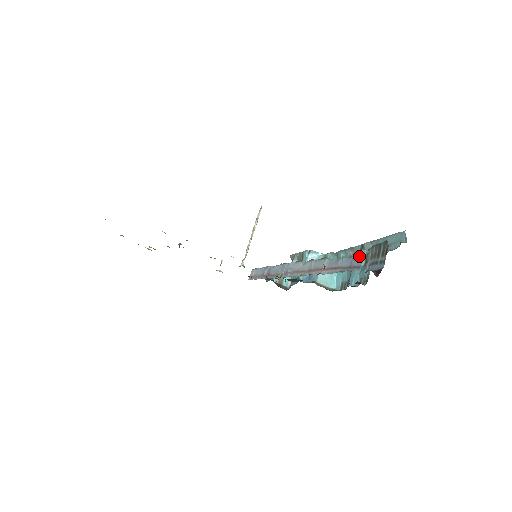
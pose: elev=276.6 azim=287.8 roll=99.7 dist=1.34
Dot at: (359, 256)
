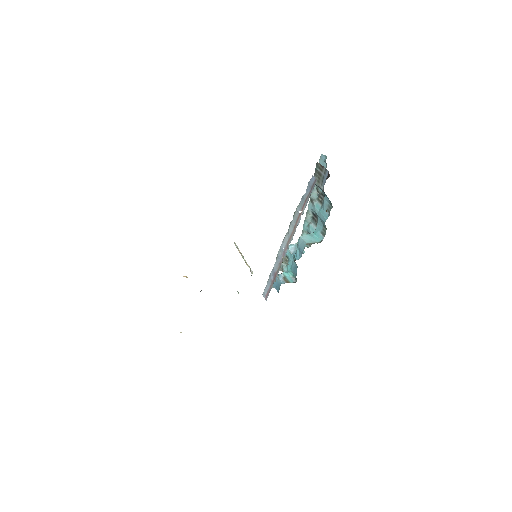
Dot at: (315, 206)
